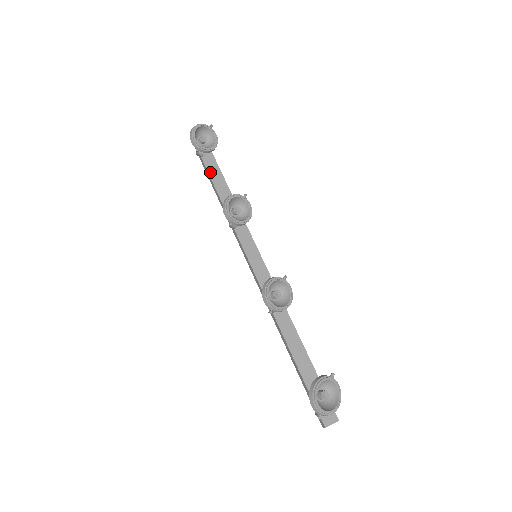
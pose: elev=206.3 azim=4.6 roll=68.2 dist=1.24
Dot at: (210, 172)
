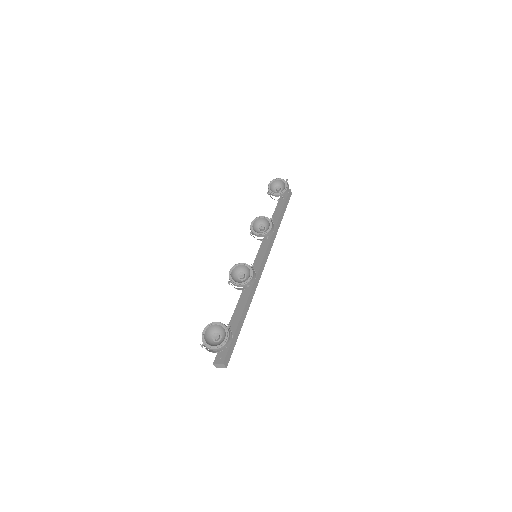
Dot at: (276, 210)
